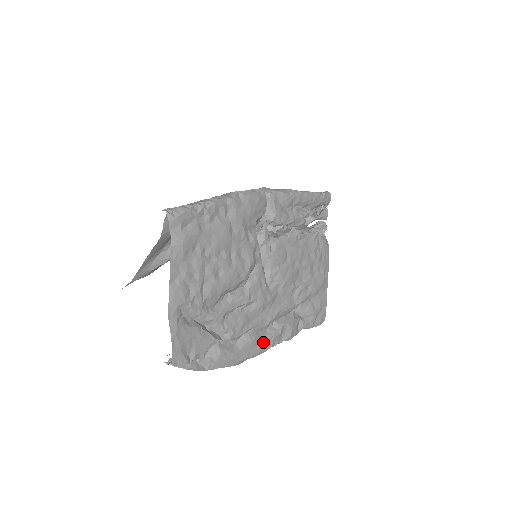
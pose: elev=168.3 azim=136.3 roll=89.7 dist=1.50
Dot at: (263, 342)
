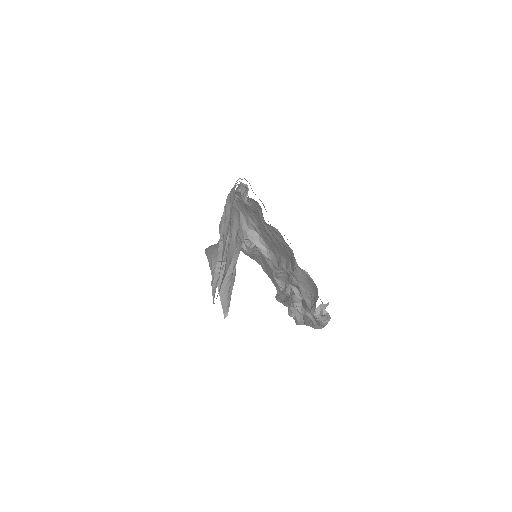
Dot at: occluded
